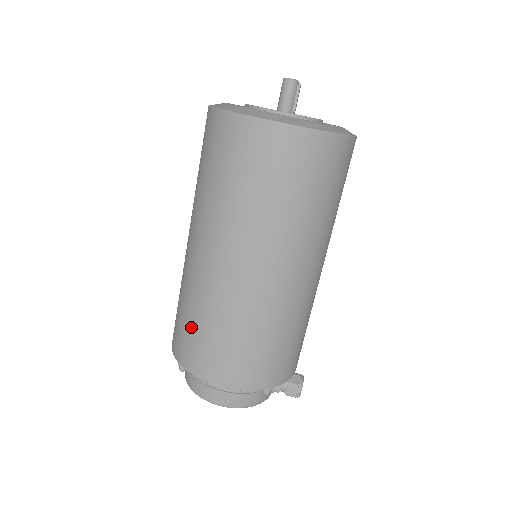
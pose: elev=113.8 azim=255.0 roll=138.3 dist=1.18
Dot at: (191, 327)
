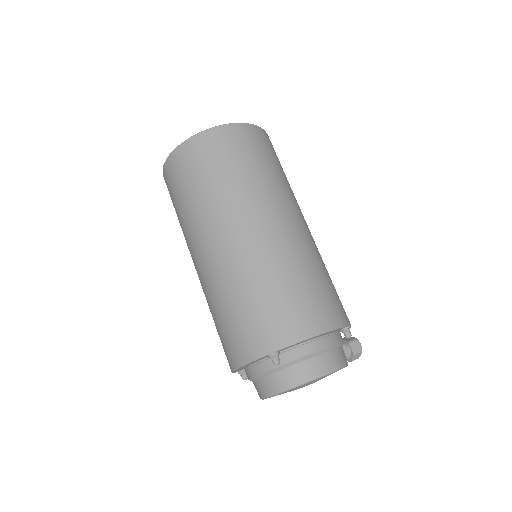
Dot at: (264, 302)
